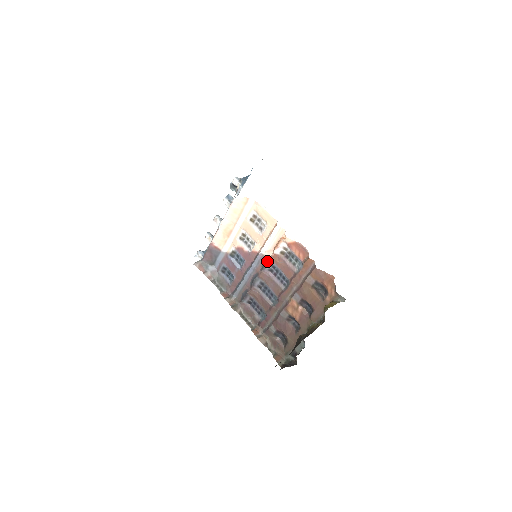
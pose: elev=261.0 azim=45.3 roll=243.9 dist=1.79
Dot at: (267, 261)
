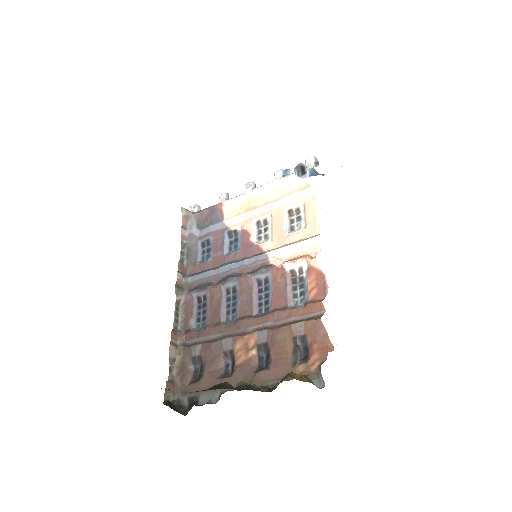
Dot at: (266, 268)
